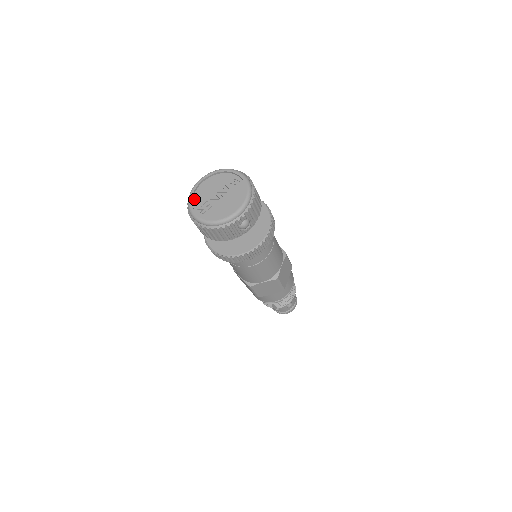
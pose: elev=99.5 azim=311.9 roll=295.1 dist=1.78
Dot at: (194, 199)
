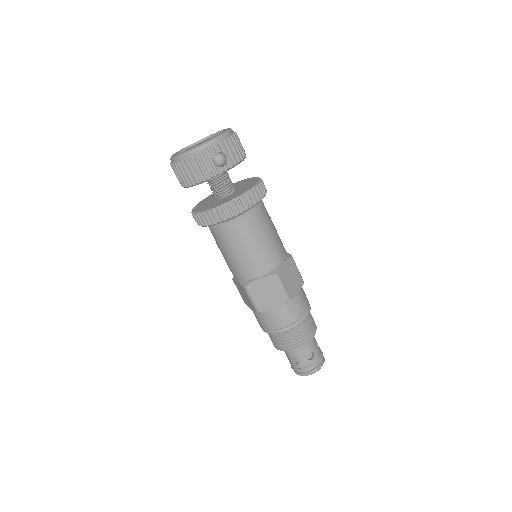
Dot at: occluded
